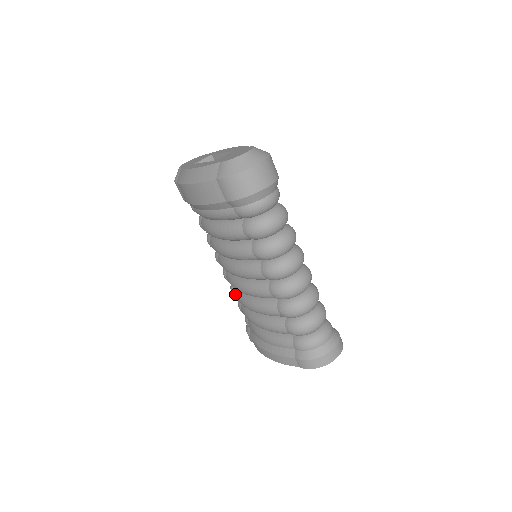
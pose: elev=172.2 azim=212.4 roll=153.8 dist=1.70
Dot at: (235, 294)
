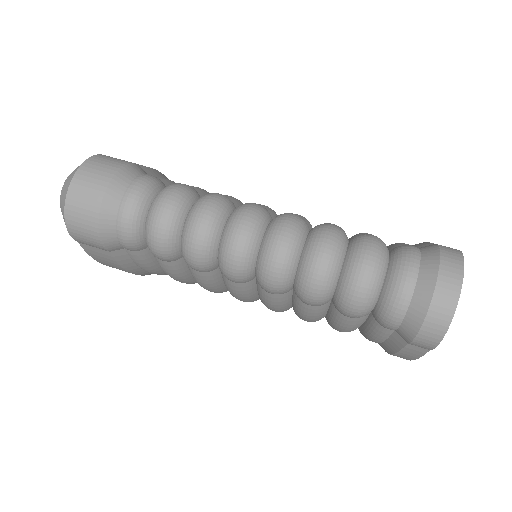
Dot at: occluded
